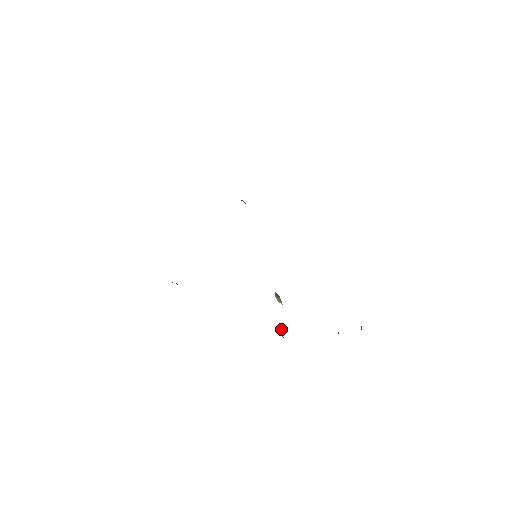
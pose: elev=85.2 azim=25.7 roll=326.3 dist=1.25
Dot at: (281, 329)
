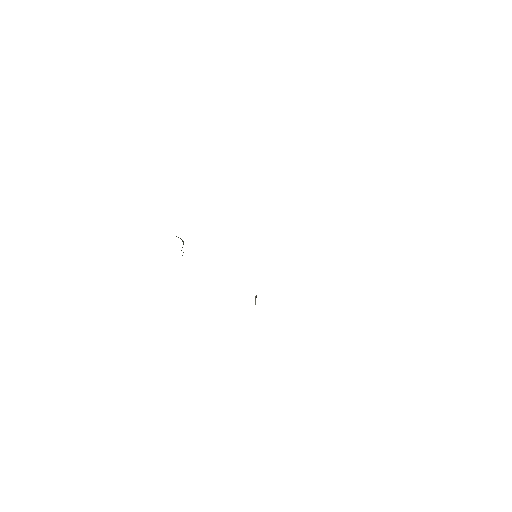
Dot at: occluded
